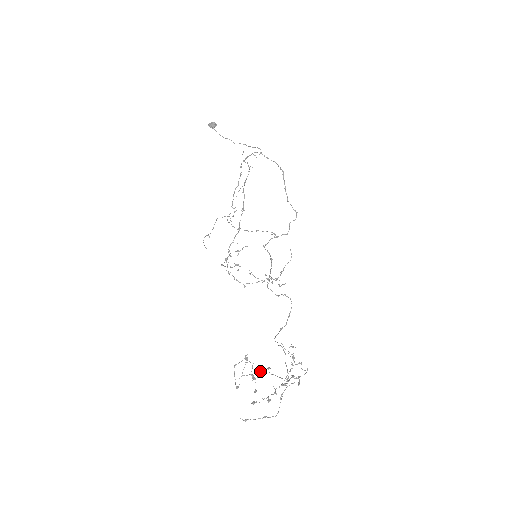
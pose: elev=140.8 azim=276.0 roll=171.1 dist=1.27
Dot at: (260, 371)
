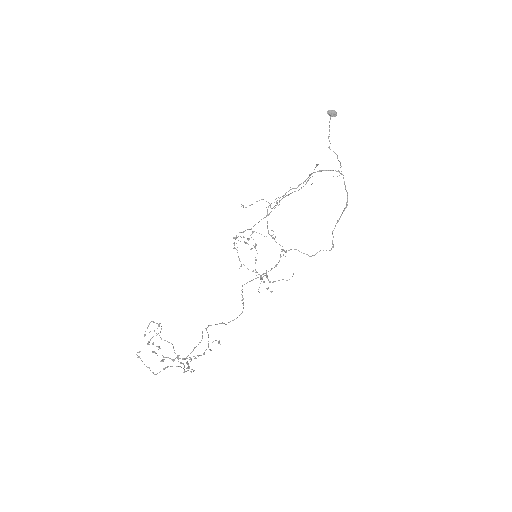
Dot at: (153, 343)
